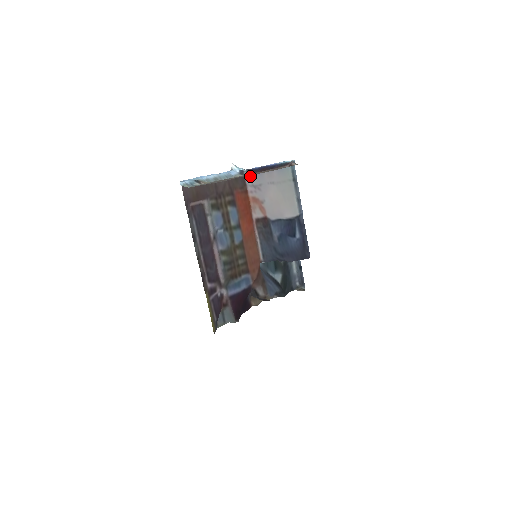
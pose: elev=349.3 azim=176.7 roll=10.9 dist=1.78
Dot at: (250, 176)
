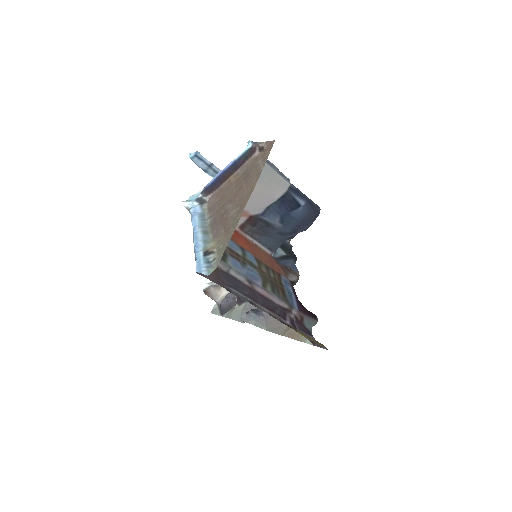
Dot at: occluded
